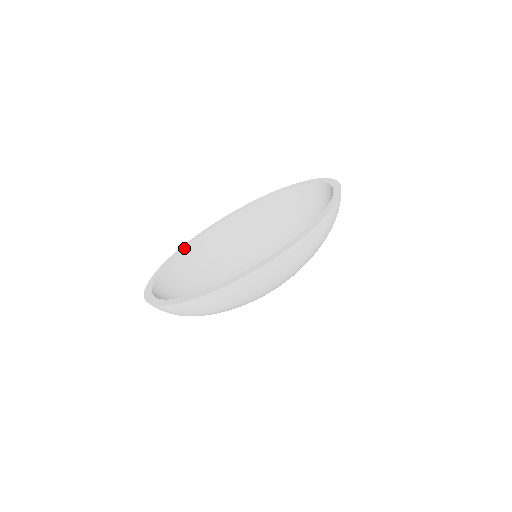
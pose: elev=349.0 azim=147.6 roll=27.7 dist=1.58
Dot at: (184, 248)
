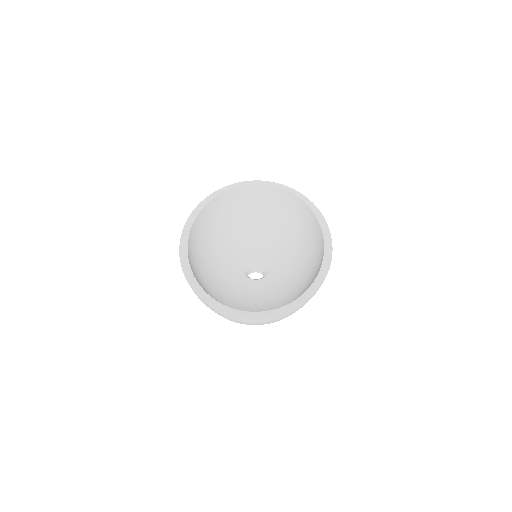
Dot at: (189, 261)
